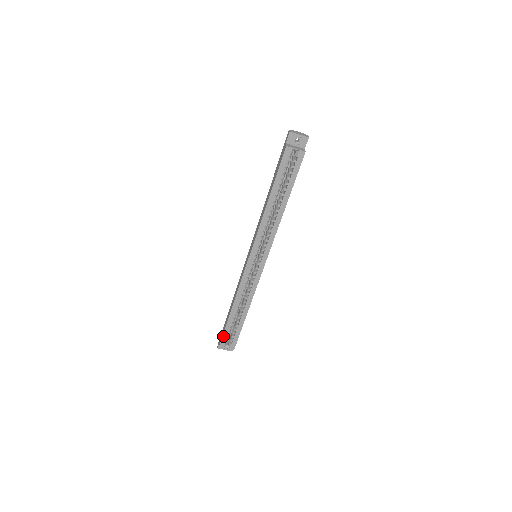
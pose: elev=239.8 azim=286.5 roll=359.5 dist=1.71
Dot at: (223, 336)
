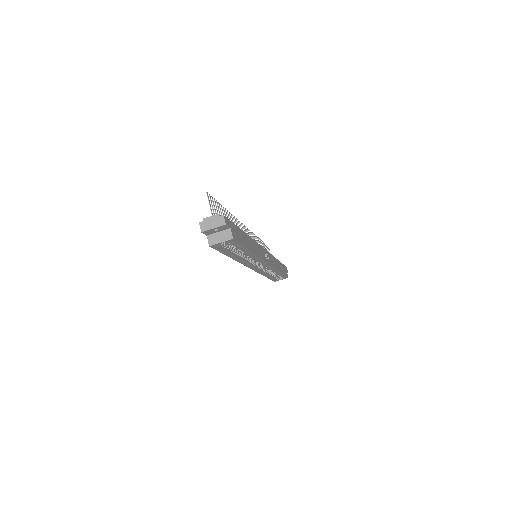
Dot at: (272, 280)
